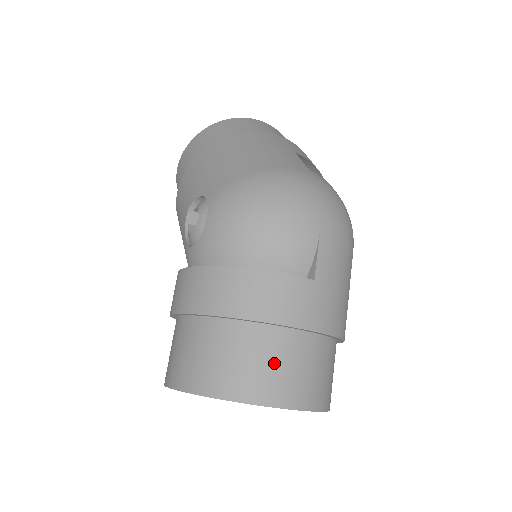
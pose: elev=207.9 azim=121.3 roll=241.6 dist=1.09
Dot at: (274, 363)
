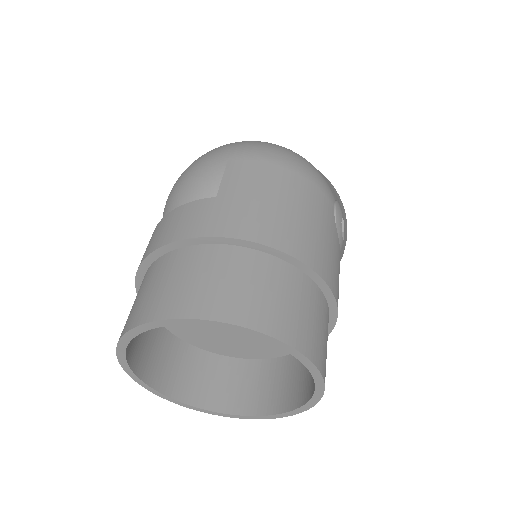
Dot at: (168, 280)
